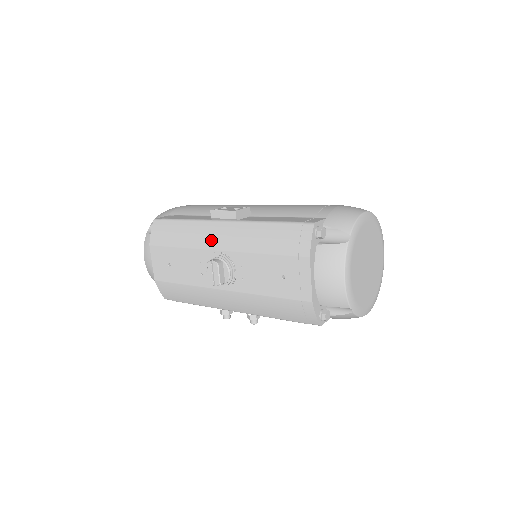
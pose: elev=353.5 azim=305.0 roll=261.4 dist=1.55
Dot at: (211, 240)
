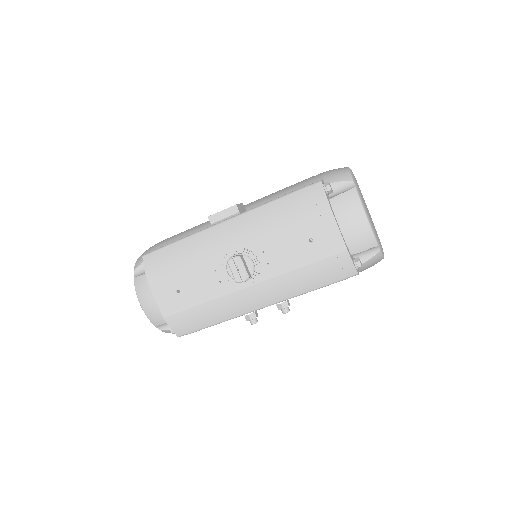
Dot at: (220, 242)
